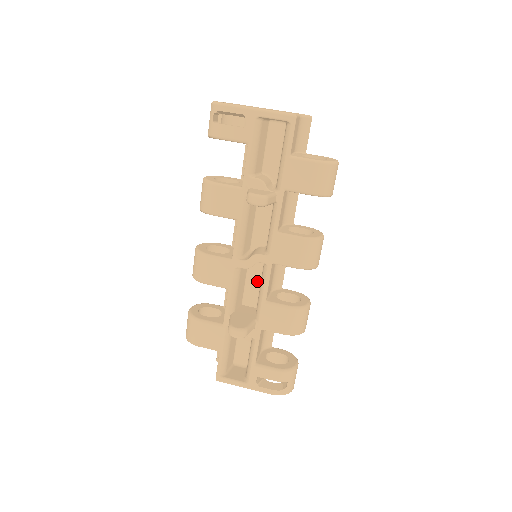
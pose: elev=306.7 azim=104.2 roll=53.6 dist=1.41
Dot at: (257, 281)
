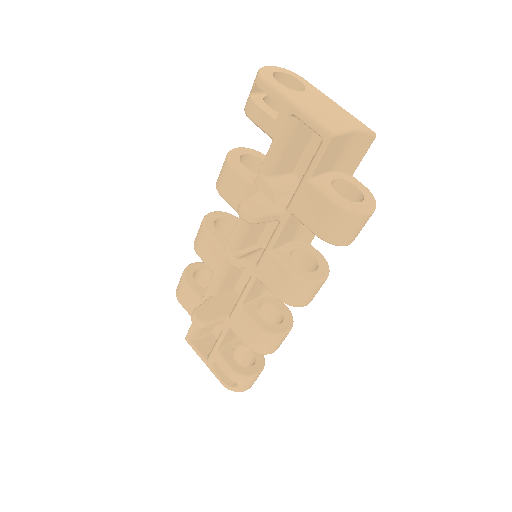
Dot at: occluded
